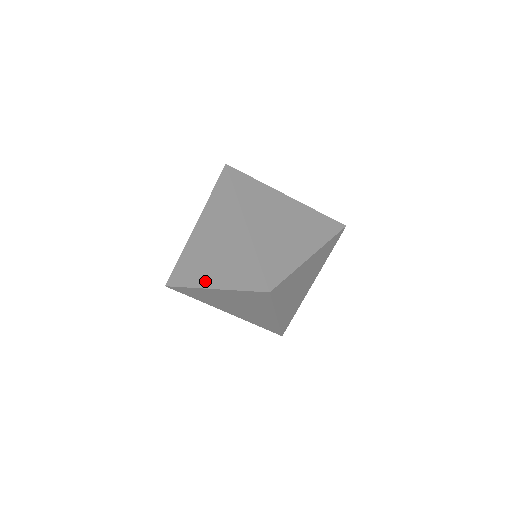
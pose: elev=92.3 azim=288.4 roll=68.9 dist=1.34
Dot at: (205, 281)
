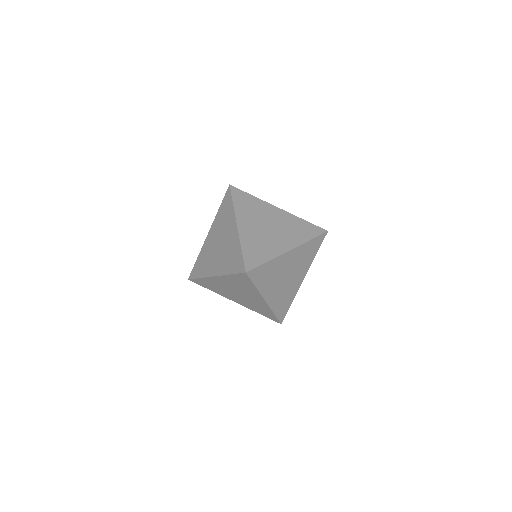
Dot at: (211, 271)
